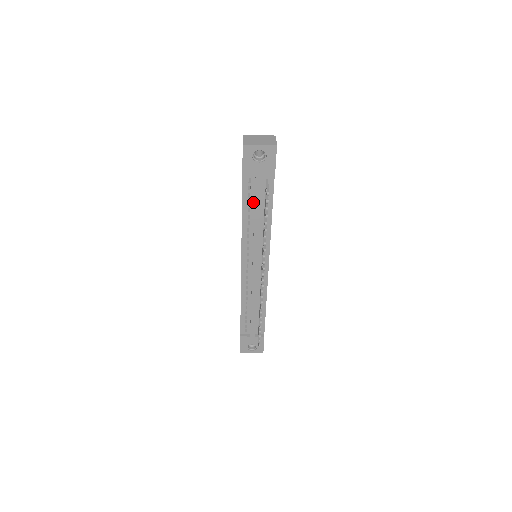
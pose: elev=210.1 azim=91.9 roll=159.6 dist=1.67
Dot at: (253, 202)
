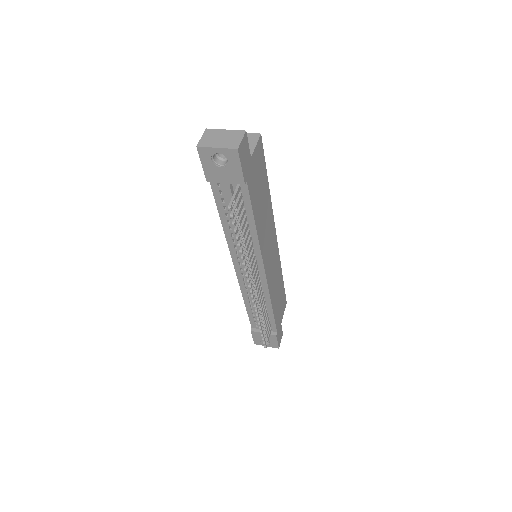
Dot at: occluded
